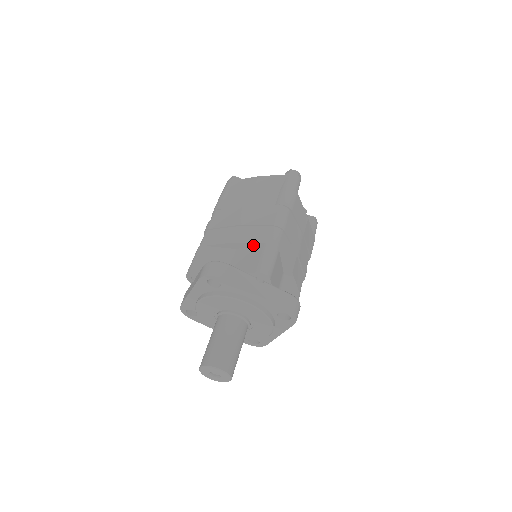
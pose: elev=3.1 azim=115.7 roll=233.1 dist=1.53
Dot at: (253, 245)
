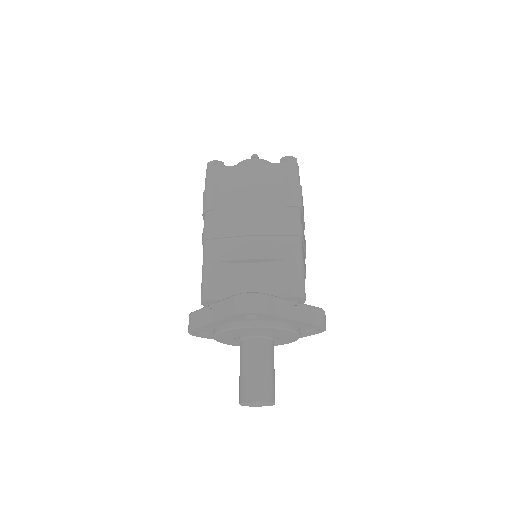
Dot at: (276, 260)
